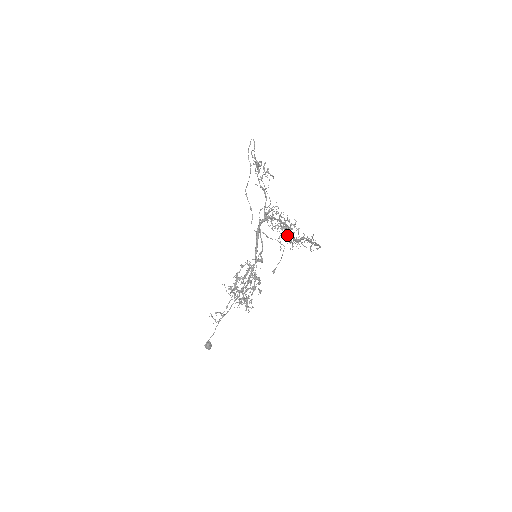
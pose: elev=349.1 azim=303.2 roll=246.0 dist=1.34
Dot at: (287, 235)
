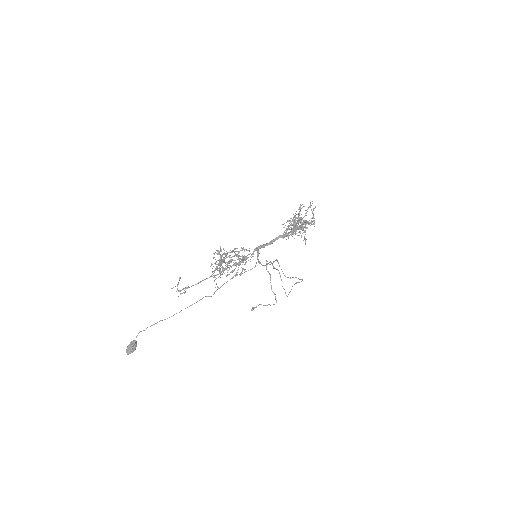
Dot at: occluded
